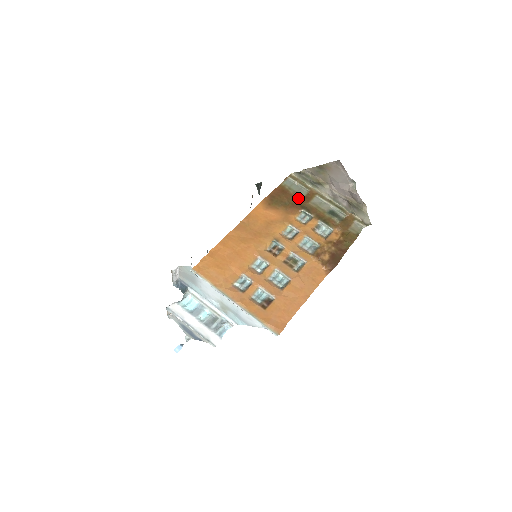
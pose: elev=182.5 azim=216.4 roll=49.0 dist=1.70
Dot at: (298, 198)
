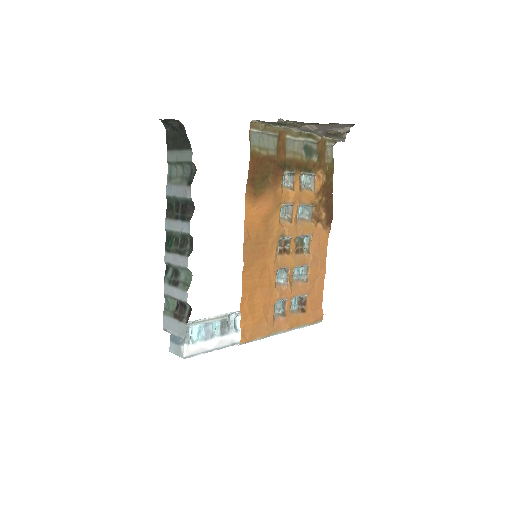
Dot at: (274, 158)
